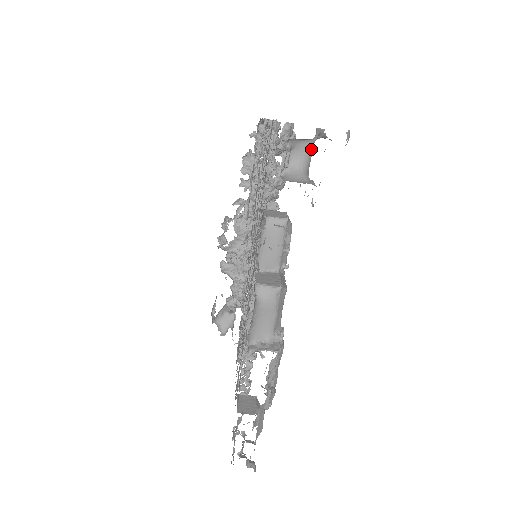
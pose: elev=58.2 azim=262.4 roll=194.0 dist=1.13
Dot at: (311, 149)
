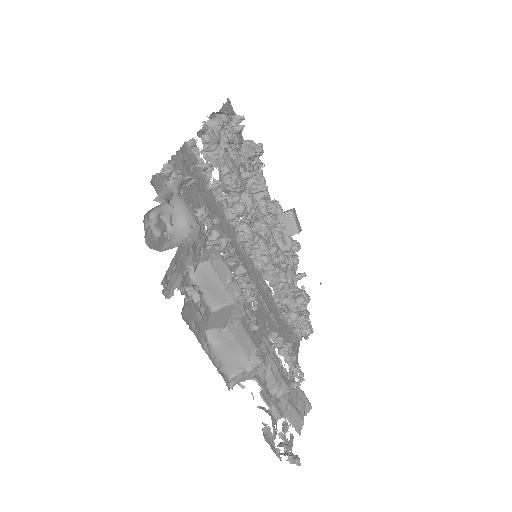
Dot at: (180, 202)
